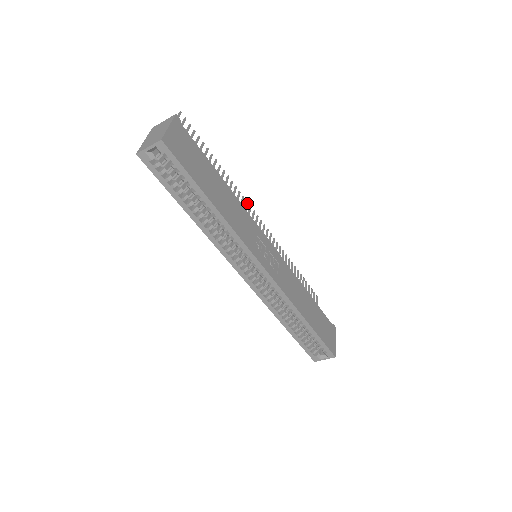
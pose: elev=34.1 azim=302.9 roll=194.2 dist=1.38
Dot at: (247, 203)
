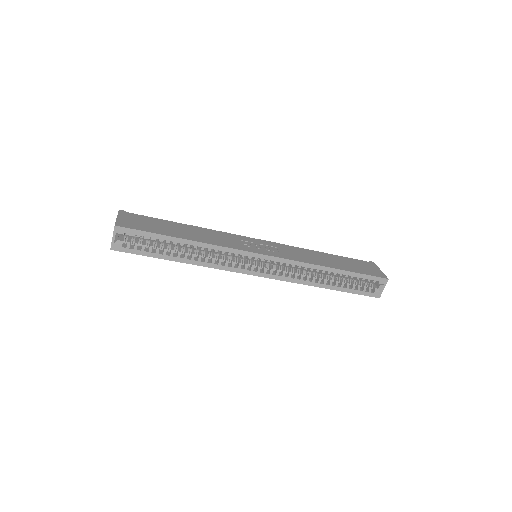
Dot at: occluded
